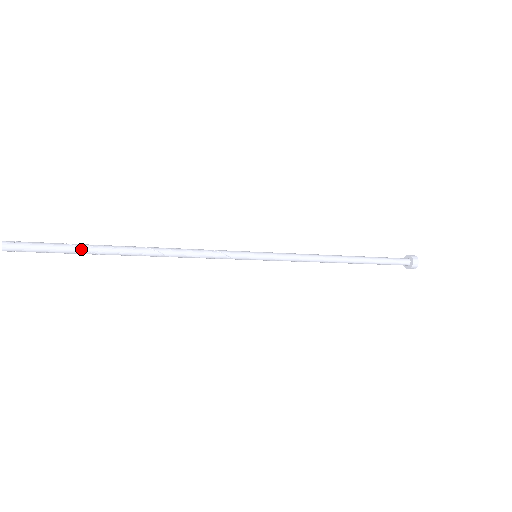
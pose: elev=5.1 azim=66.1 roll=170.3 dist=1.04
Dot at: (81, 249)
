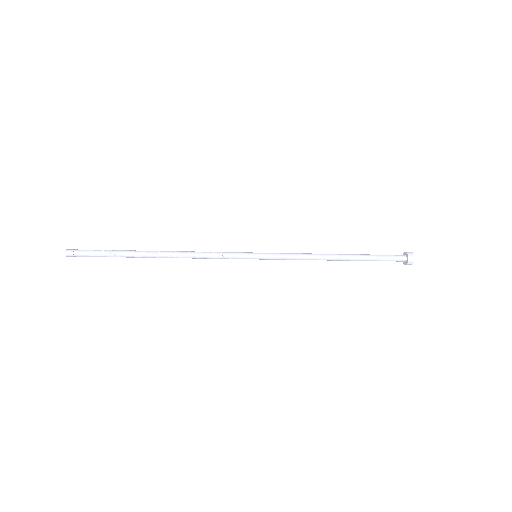
Dot at: (118, 256)
